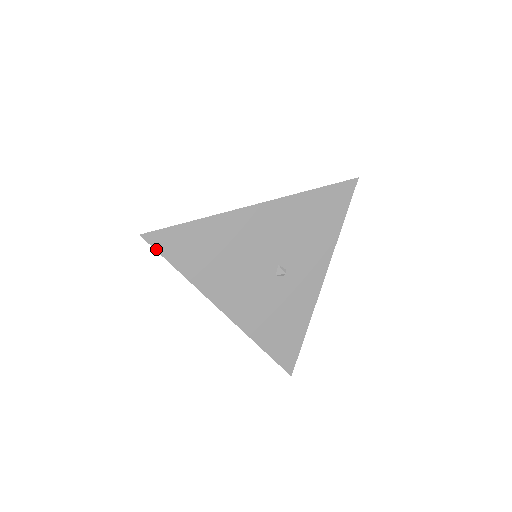
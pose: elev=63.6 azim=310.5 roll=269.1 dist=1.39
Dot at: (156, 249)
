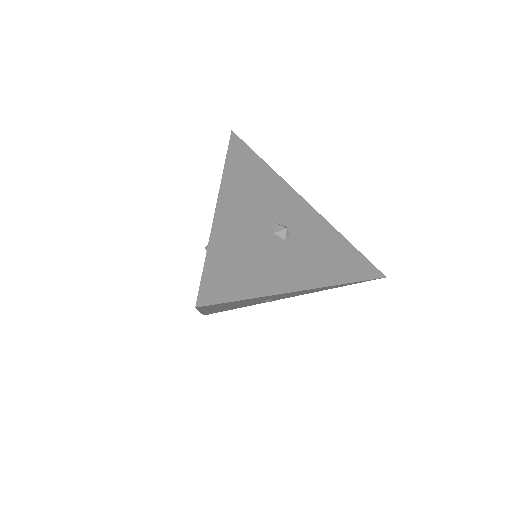
Dot at: (198, 308)
